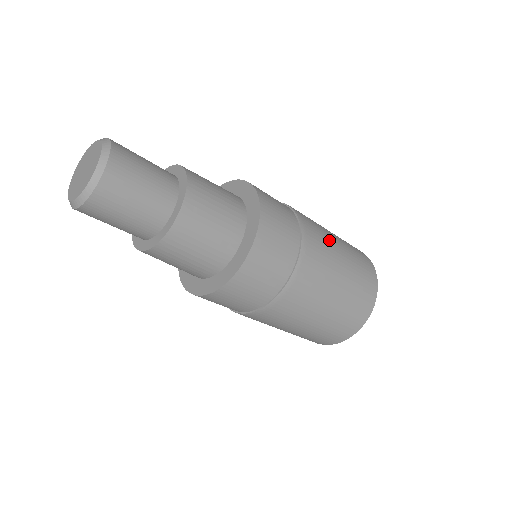
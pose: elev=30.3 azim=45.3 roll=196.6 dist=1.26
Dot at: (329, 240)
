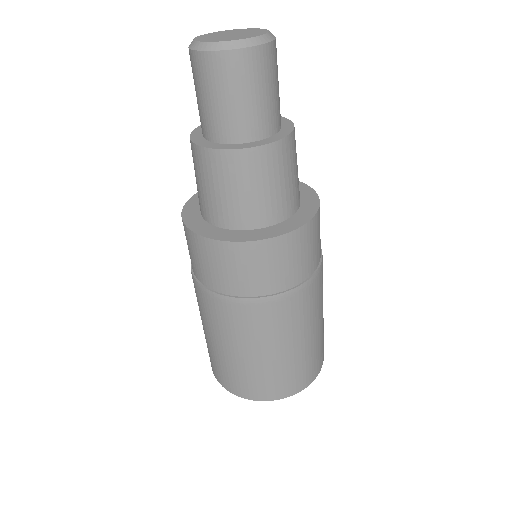
Dot at: occluded
